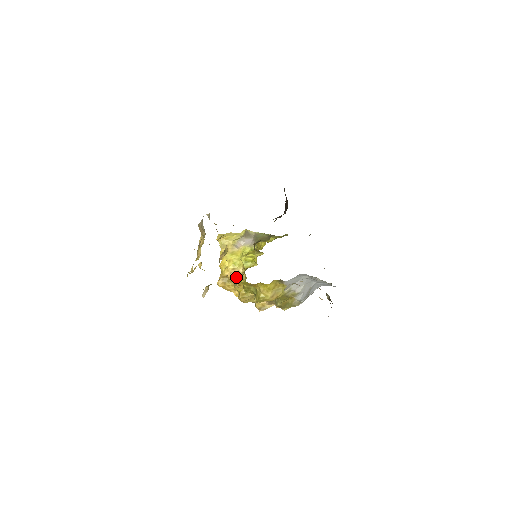
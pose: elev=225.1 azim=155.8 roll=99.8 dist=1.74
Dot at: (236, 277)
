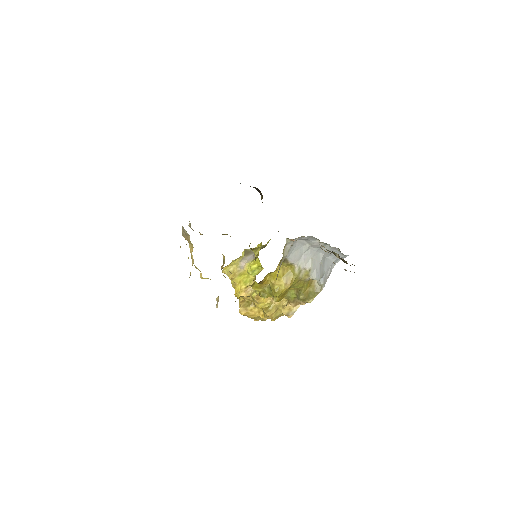
Dot at: (251, 293)
